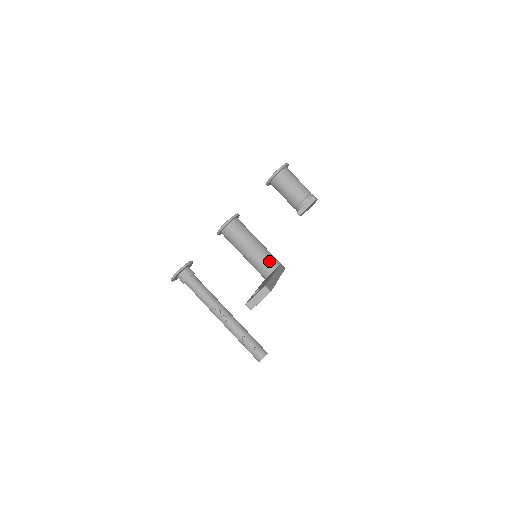
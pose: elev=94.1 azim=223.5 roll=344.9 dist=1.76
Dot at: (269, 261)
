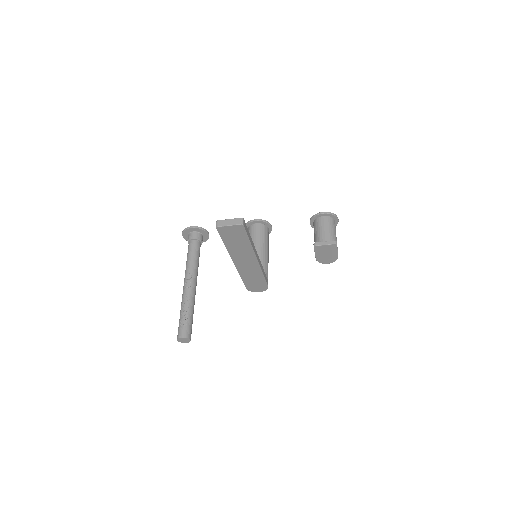
Dot at: occluded
